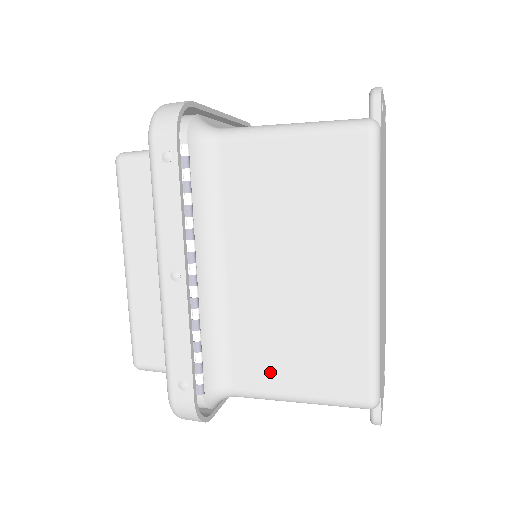
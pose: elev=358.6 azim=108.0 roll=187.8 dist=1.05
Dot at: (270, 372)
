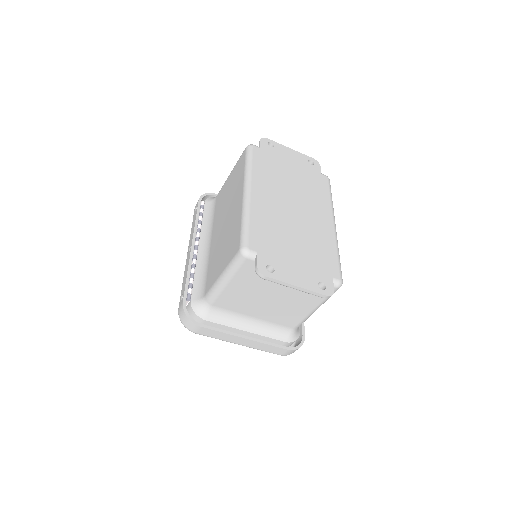
Dot at: (215, 272)
